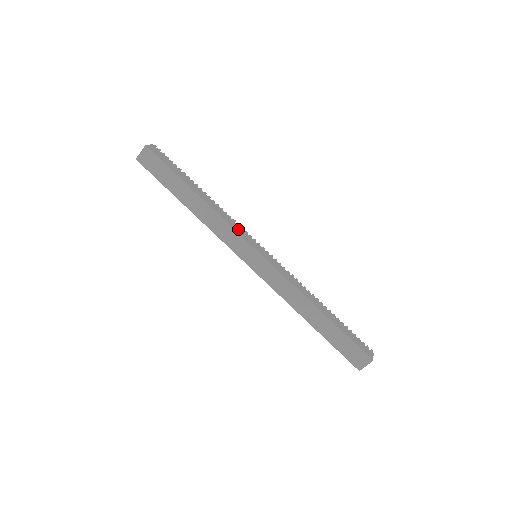
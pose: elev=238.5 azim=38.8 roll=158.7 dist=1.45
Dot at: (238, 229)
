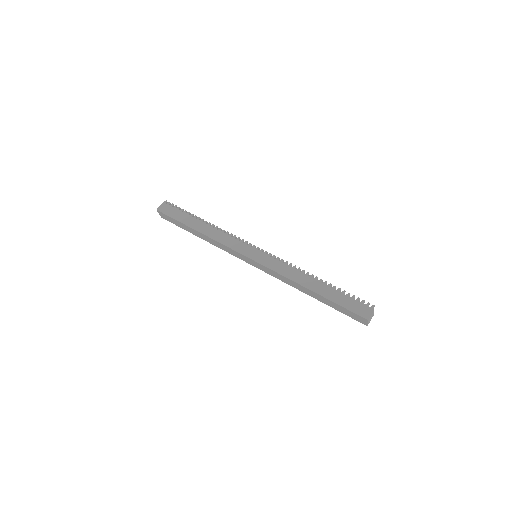
Dot at: (232, 244)
